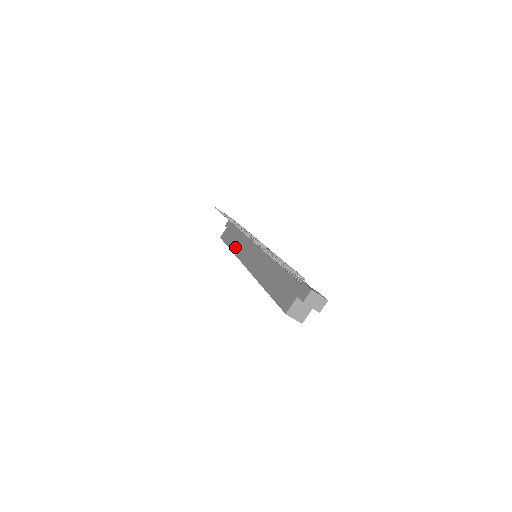
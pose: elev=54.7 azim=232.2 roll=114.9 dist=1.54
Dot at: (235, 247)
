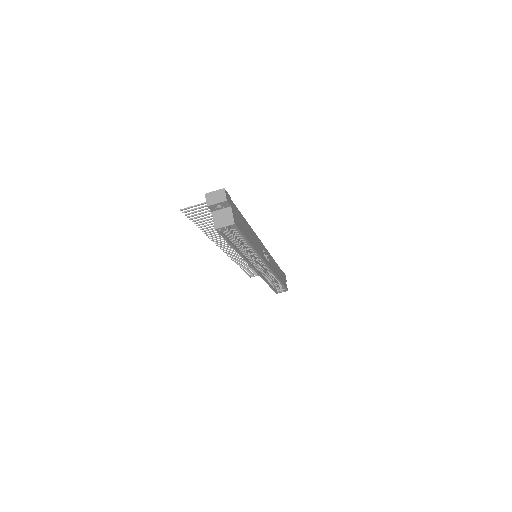
Dot at: occluded
